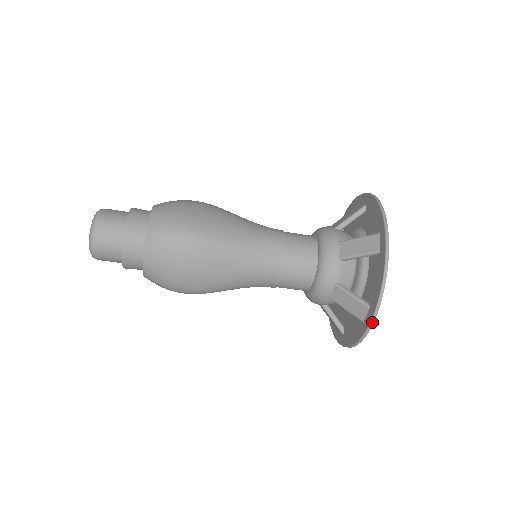
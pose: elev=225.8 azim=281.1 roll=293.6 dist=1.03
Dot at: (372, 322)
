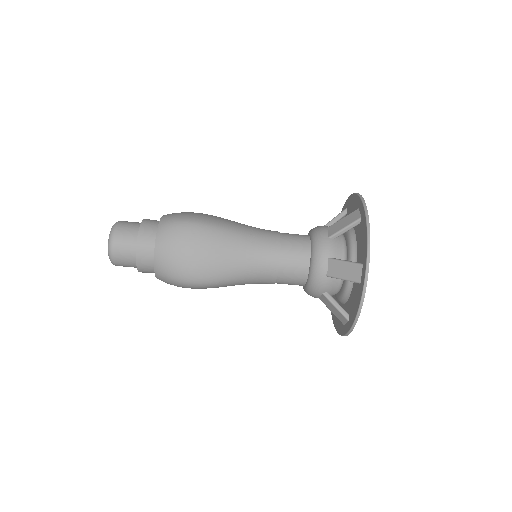
Dot at: (367, 273)
